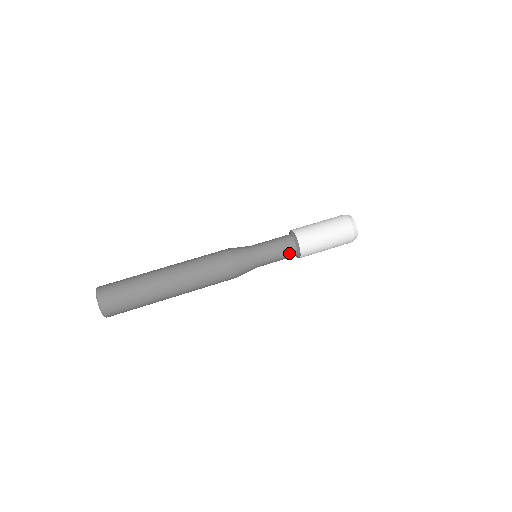
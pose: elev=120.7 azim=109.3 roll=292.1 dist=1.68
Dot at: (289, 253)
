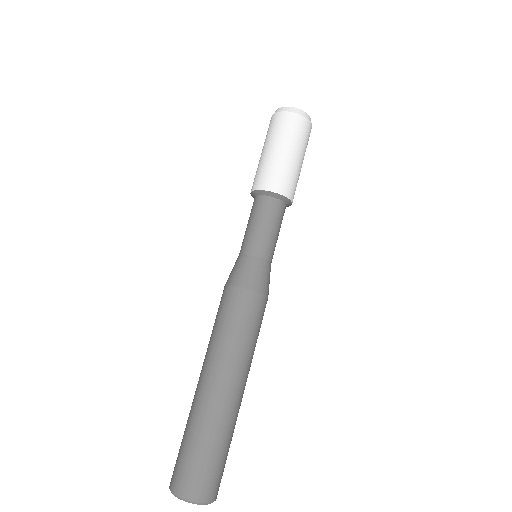
Dot at: (278, 212)
